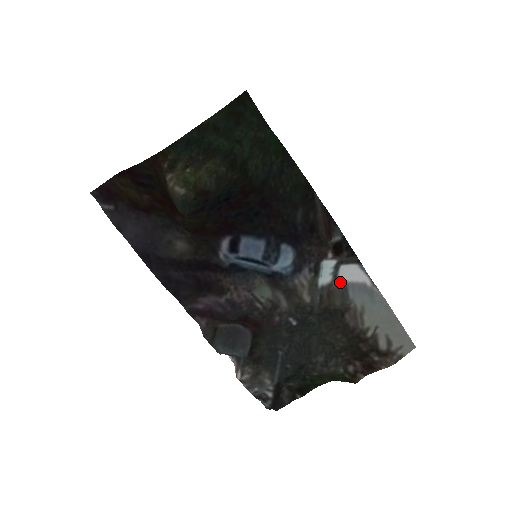
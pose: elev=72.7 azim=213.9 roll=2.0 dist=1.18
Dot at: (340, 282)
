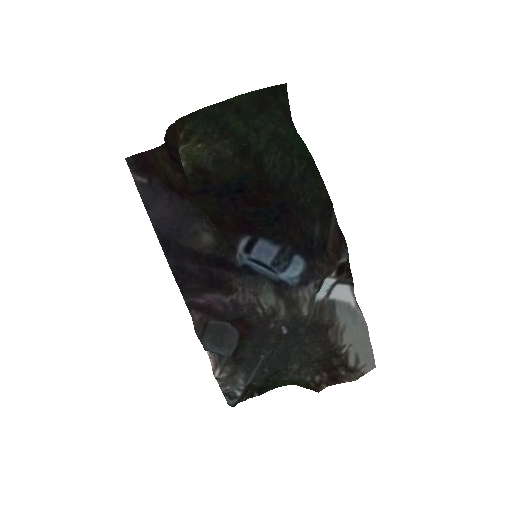
Dot at: (330, 299)
